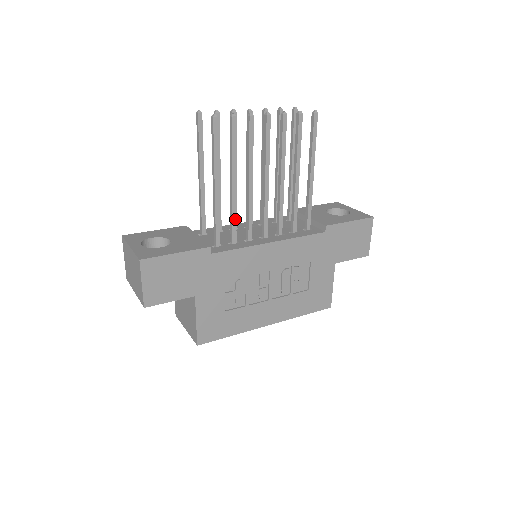
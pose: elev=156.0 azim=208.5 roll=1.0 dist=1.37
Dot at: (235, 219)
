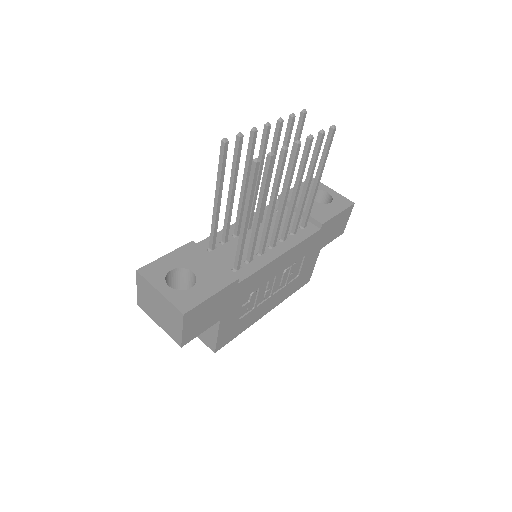
Dot at: (255, 242)
